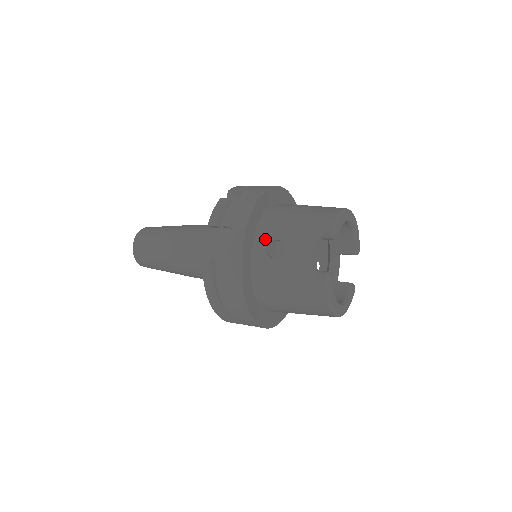
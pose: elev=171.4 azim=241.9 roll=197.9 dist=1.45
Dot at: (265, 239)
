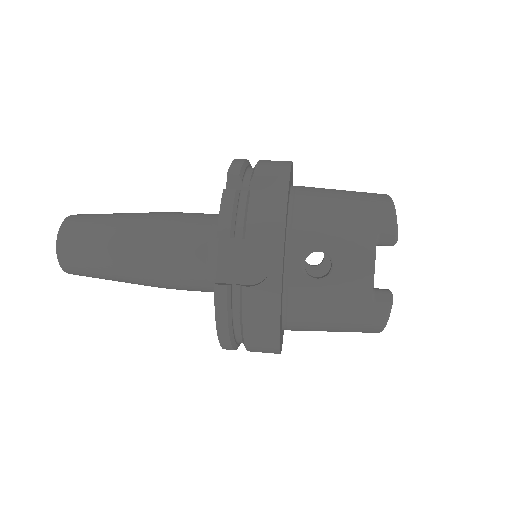
Dot at: (302, 252)
